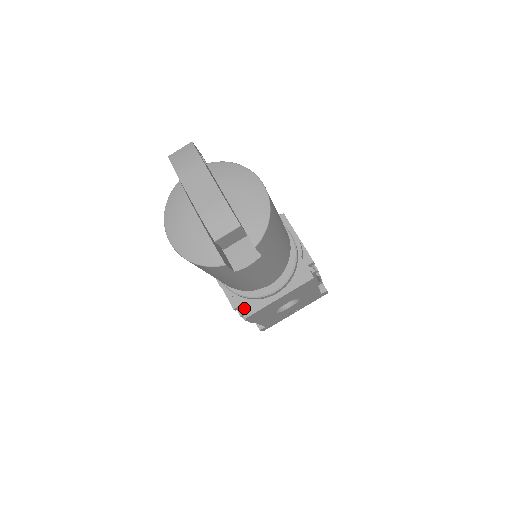
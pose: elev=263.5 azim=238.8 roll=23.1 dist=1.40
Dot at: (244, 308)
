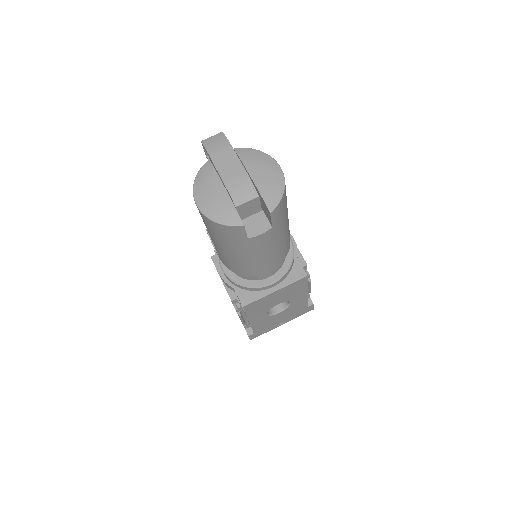
Dot at: (242, 298)
